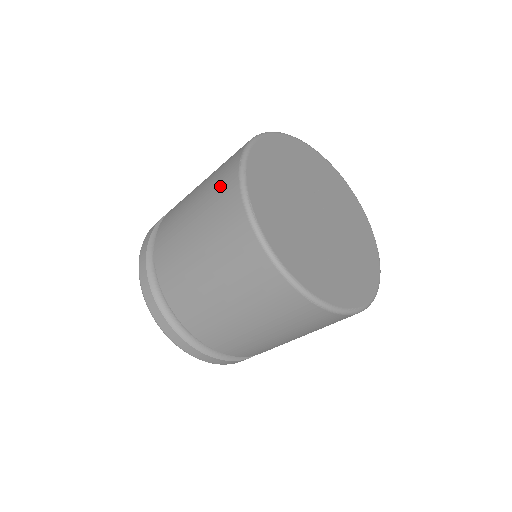
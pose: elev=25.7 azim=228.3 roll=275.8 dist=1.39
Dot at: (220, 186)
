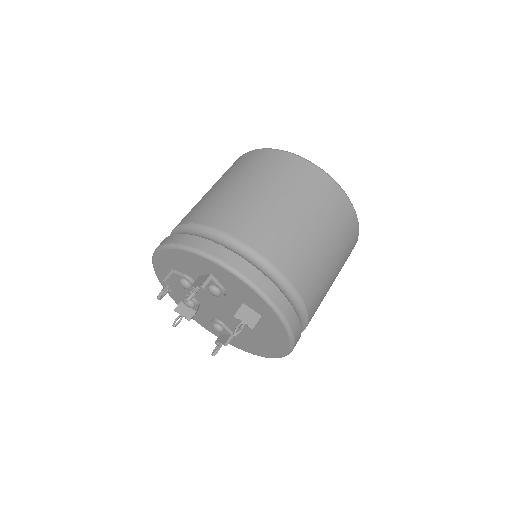
Dot at: (266, 162)
